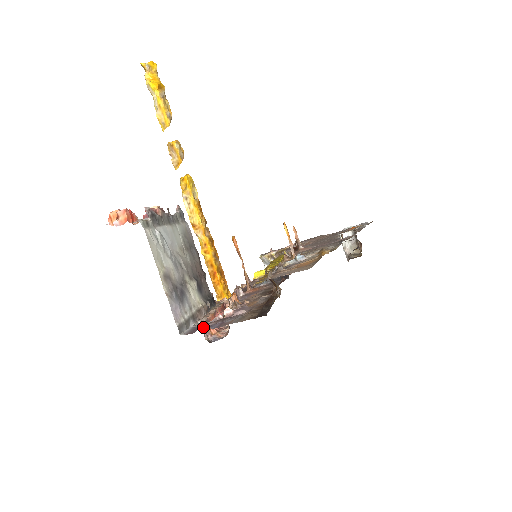
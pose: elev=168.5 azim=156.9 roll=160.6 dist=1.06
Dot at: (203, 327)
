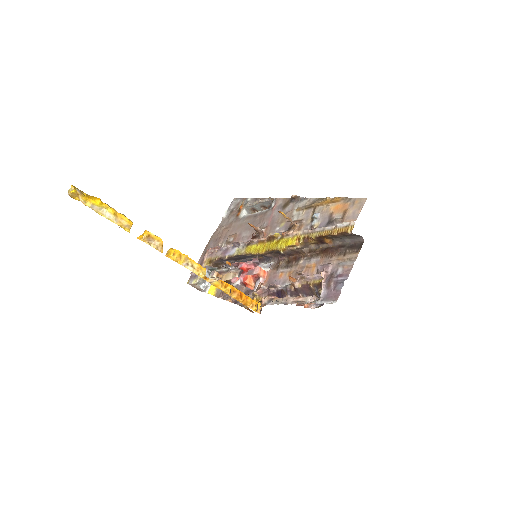
Dot at: (337, 287)
